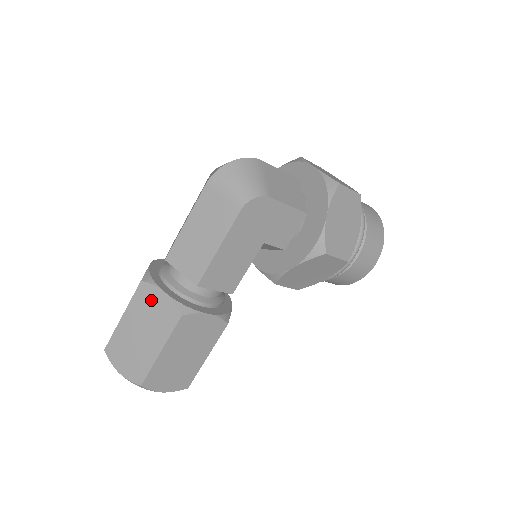
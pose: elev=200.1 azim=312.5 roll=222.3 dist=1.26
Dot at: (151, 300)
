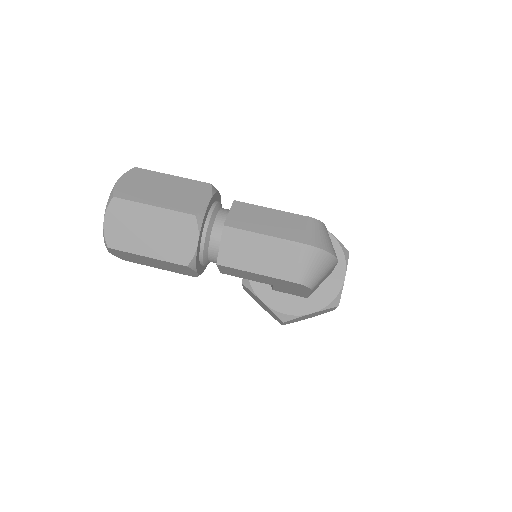
Dot at: (184, 232)
